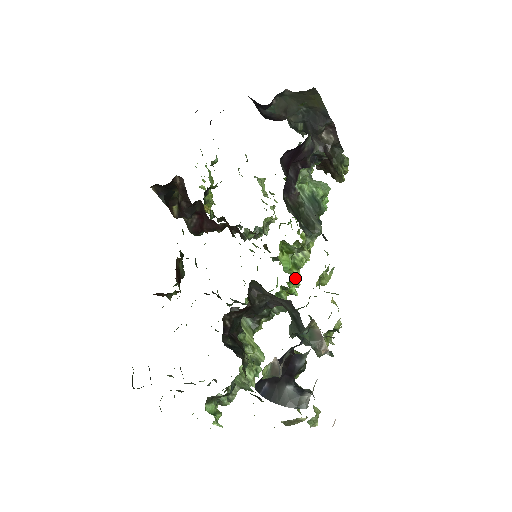
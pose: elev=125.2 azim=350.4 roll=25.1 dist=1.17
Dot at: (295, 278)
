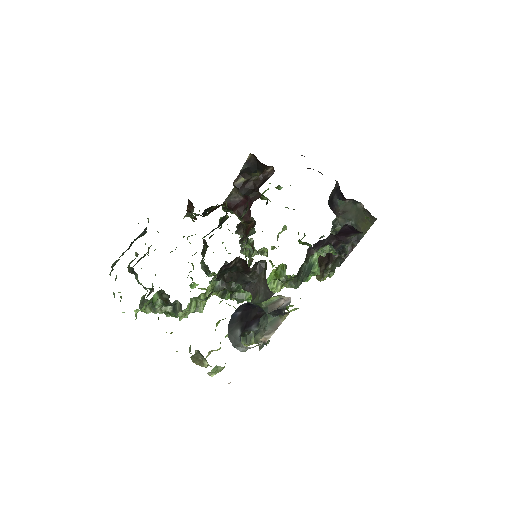
Dot at: occluded
